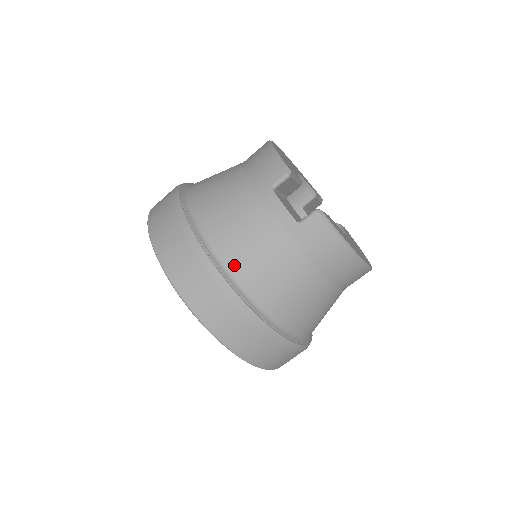
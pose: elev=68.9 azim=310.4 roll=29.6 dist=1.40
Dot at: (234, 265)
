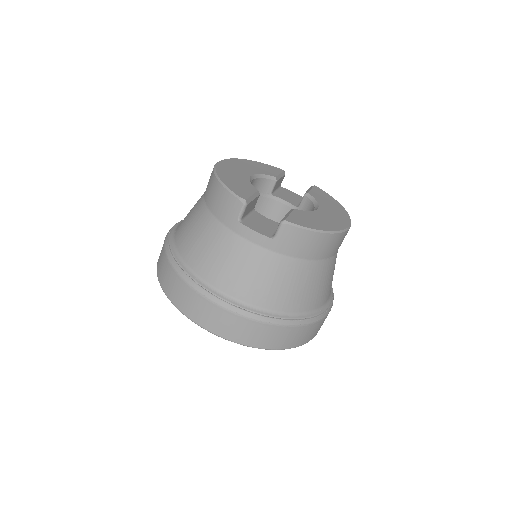
Dot at: (243, 295)
